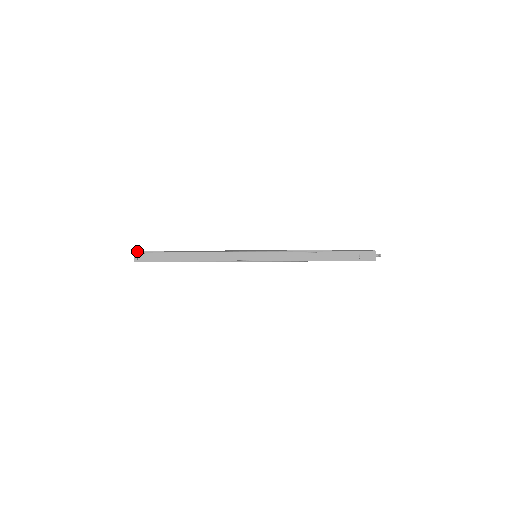
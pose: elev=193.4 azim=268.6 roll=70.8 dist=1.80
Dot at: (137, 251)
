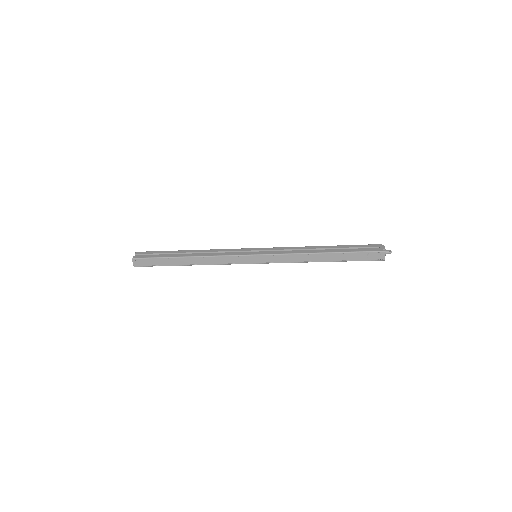
Dot at: (135, 254)
